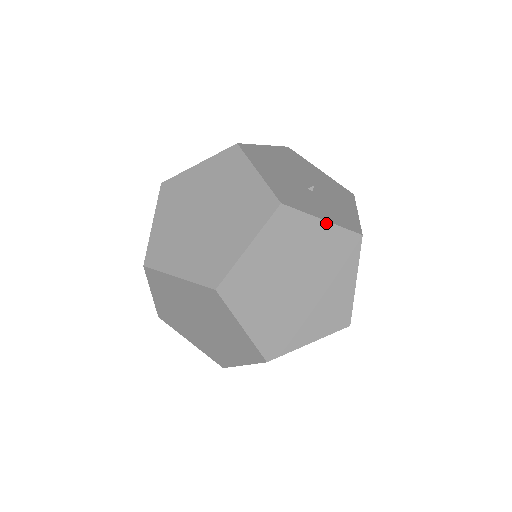
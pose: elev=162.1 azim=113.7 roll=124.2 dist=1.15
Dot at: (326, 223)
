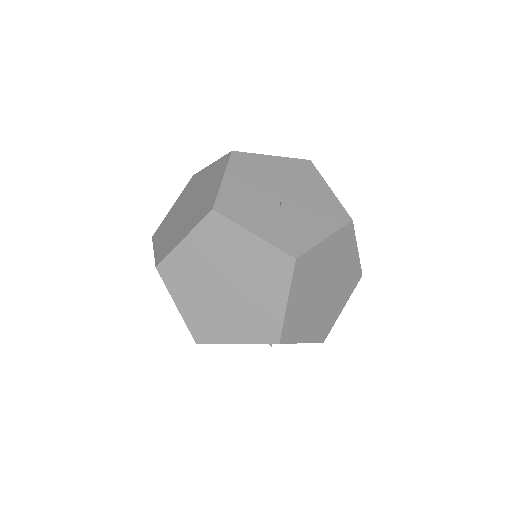
Dot at: (256, 237)
